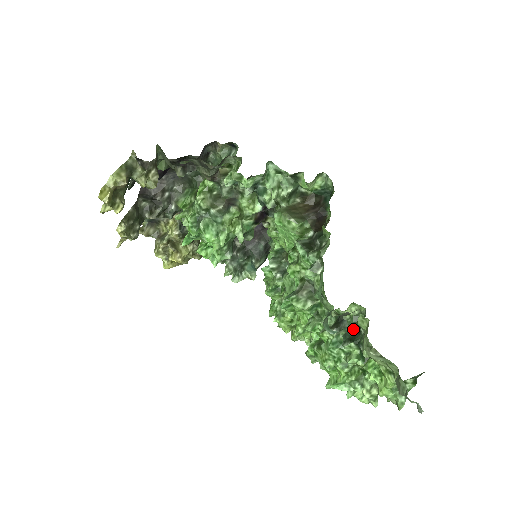
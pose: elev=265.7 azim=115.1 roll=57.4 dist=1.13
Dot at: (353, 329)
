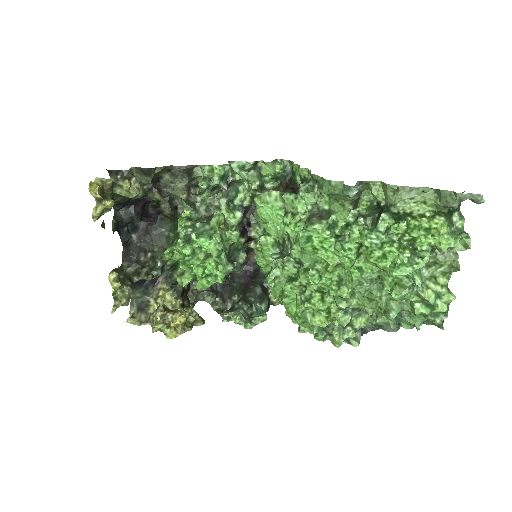
Dot at: (375, 213)
